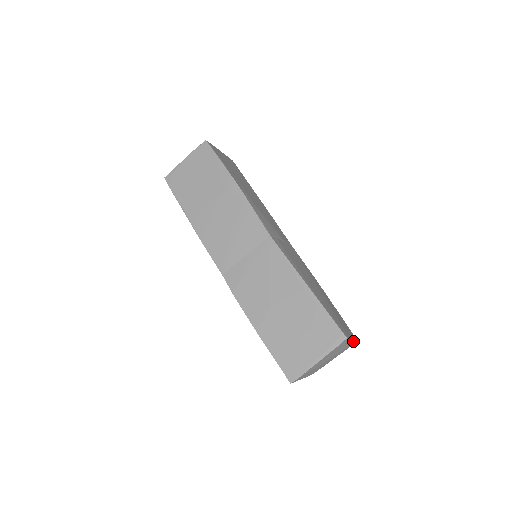
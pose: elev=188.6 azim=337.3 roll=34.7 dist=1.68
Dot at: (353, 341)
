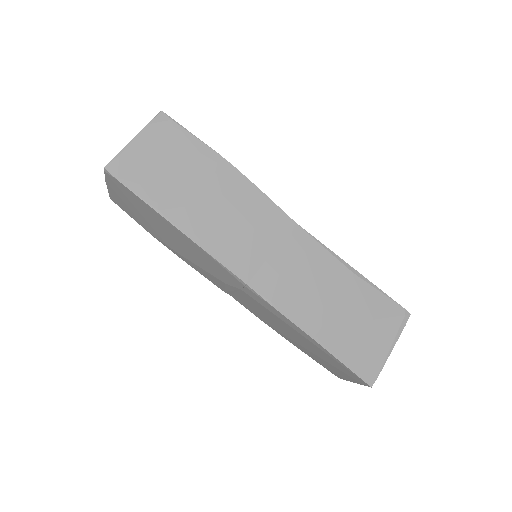
Dot at: occluded
